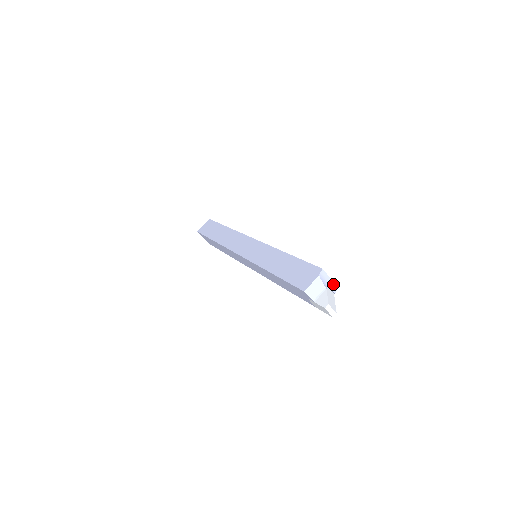
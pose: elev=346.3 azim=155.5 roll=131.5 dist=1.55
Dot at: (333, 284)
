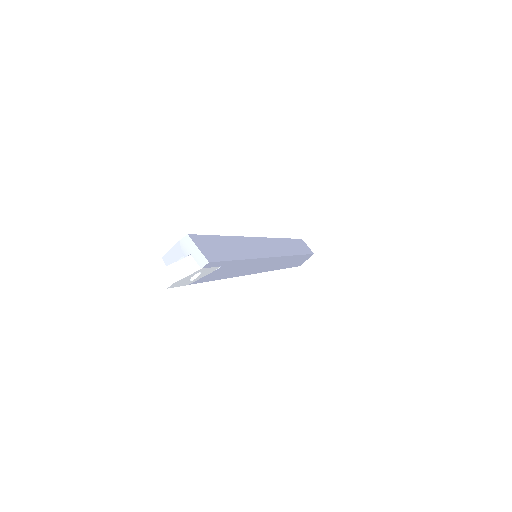
Dot at: (201, 256)
